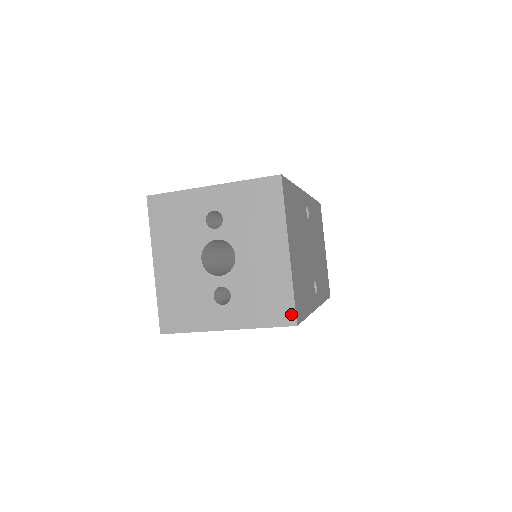
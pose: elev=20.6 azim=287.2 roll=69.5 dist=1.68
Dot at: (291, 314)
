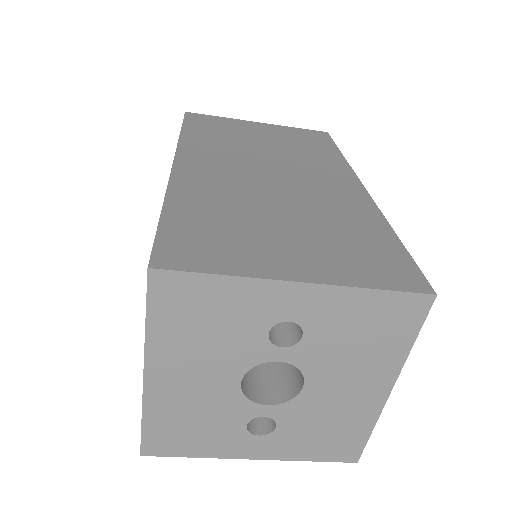
Dot at: (356, 453)
